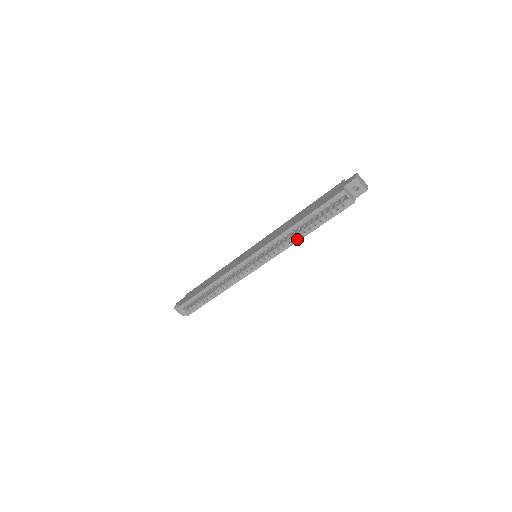
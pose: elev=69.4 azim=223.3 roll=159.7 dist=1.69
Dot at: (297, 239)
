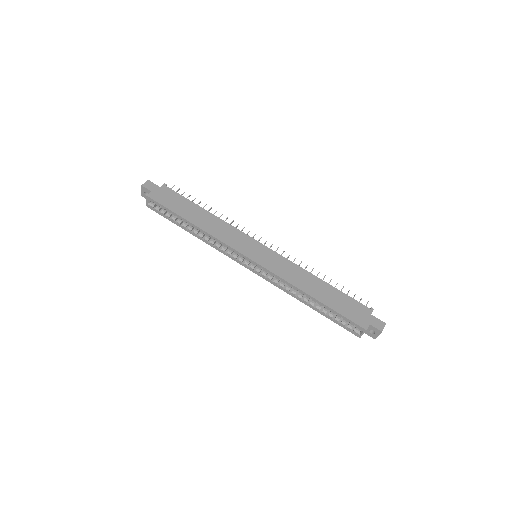
Dot at: (298, 298)
